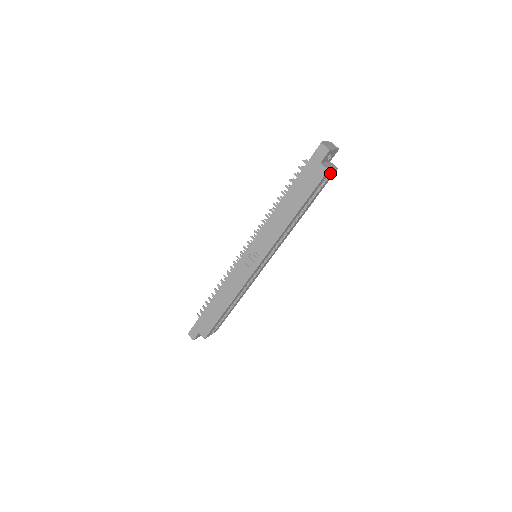
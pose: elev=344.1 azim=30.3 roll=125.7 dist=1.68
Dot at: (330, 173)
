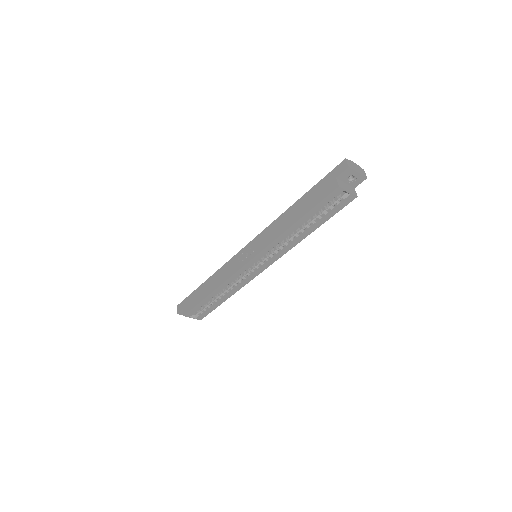
Dot at: (345, 196)
